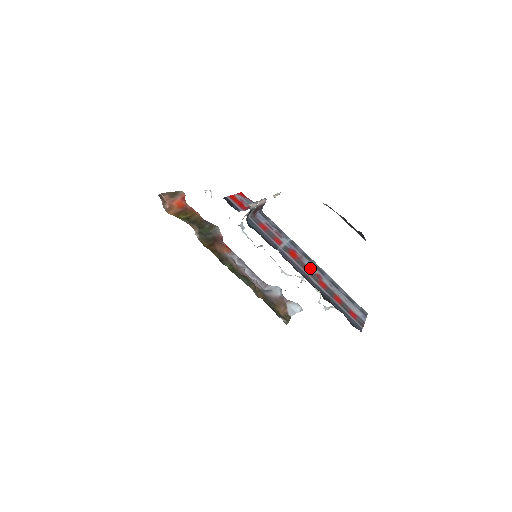
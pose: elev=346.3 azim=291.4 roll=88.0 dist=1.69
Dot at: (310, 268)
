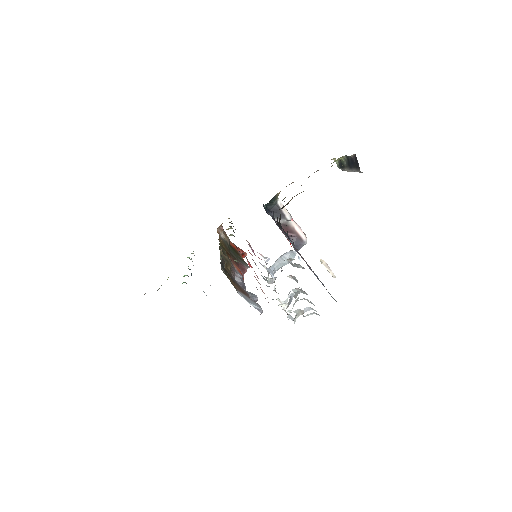
Dot at: occluded
